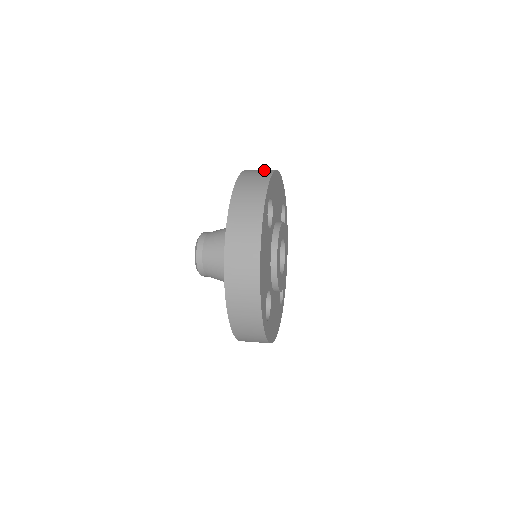
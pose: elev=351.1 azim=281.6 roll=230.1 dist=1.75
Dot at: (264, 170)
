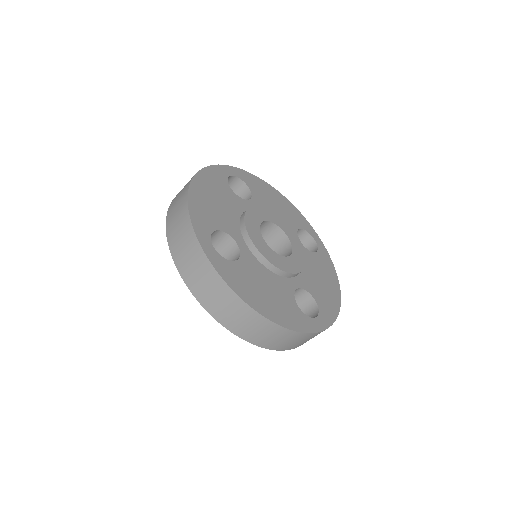
Dot at: occluded
